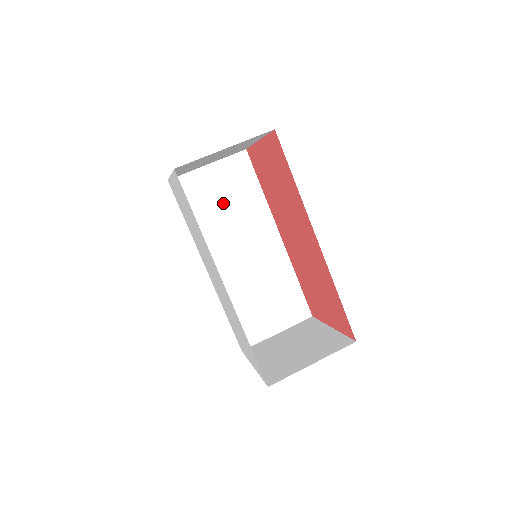
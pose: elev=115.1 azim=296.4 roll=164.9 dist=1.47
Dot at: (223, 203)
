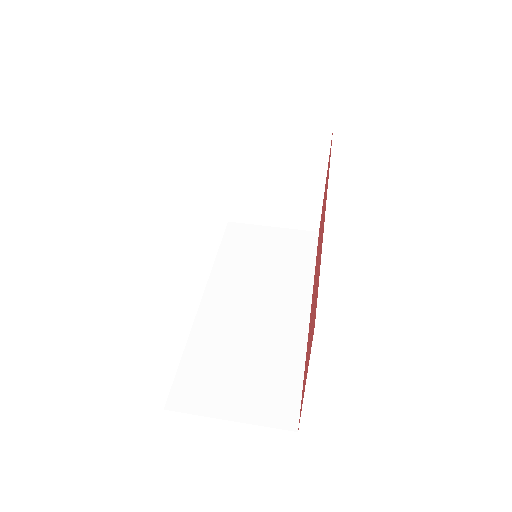
Dot at: (266, 257)
